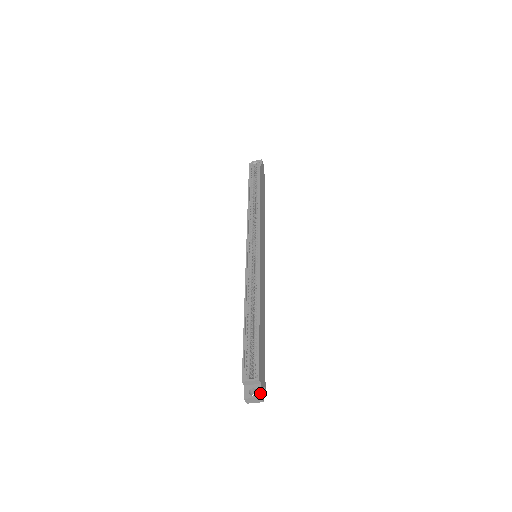
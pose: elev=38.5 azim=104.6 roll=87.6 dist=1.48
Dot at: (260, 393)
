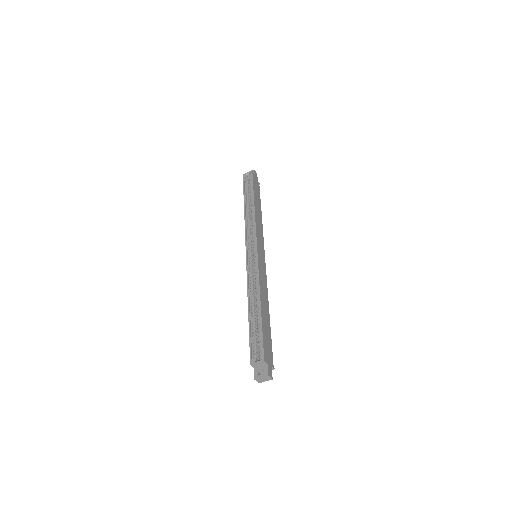
Dot at: (267, 372)
